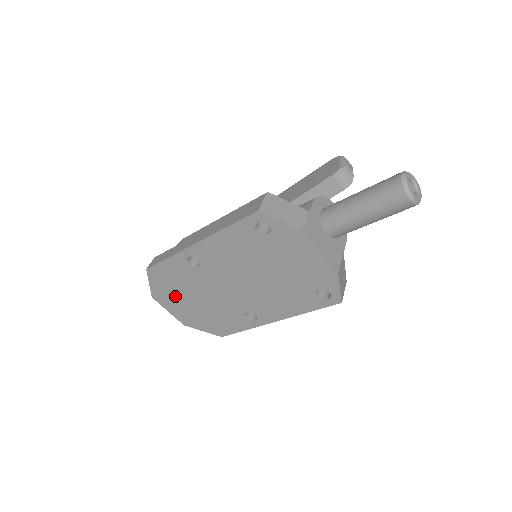
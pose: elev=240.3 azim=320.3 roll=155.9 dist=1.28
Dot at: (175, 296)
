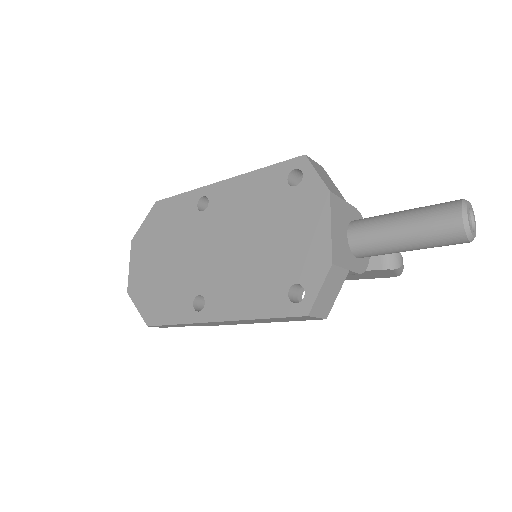
Dot at: (152, 246)
